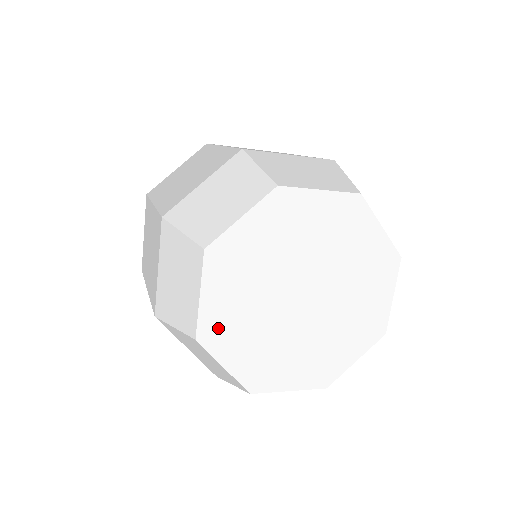
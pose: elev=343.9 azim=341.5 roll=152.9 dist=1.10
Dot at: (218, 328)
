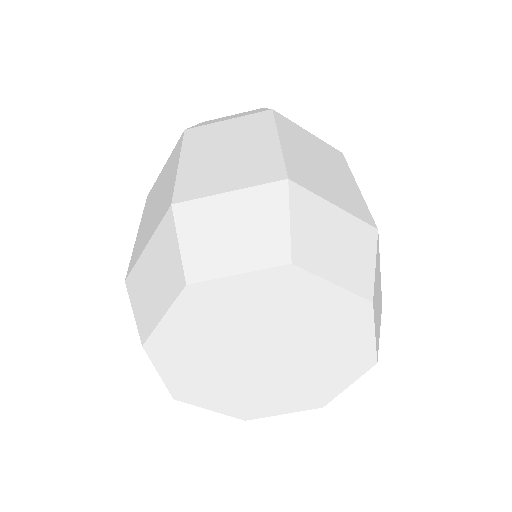
Dot at: (168, 346)
